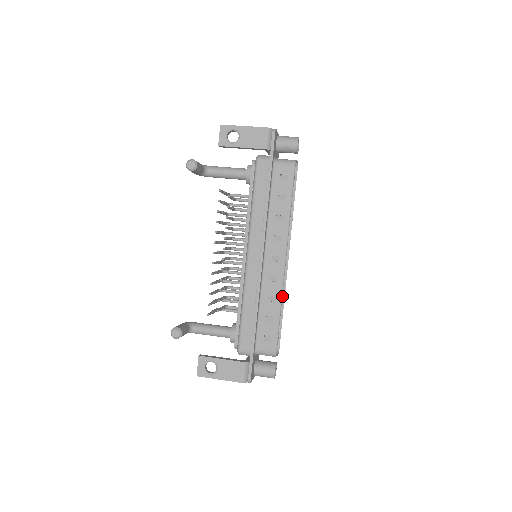
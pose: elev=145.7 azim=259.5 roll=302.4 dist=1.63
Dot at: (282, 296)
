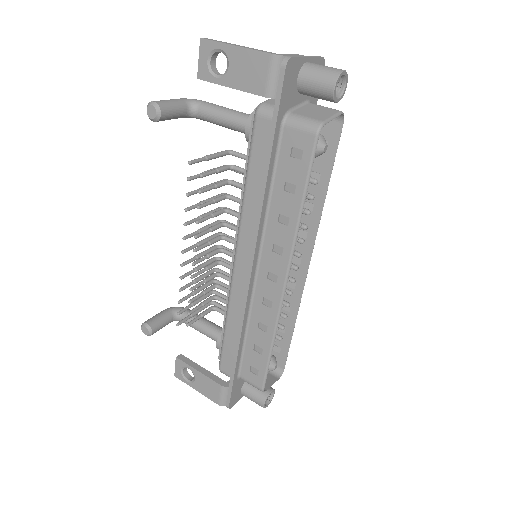
Dot at: (294, 311)
